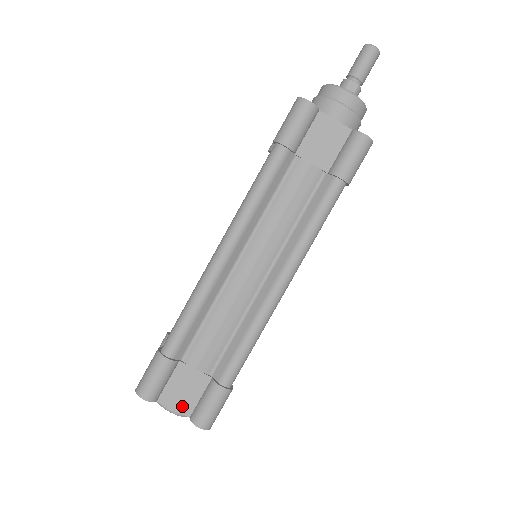
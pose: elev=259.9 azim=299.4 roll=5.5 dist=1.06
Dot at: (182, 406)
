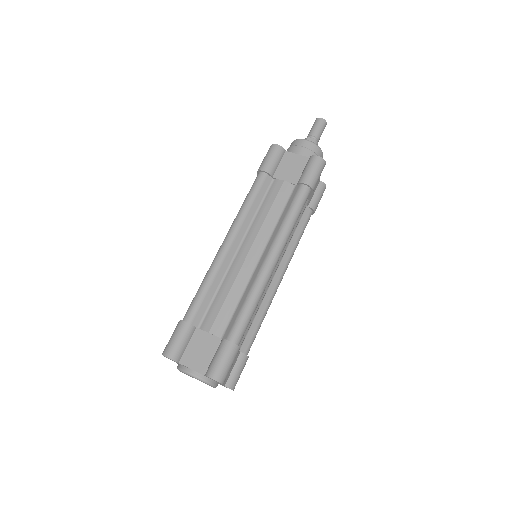
Dot at: (198, 365)
